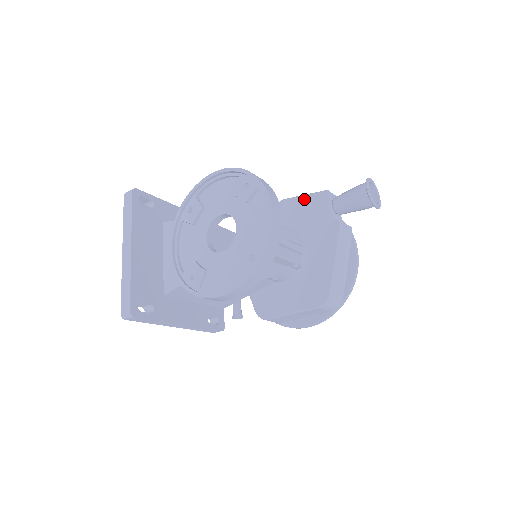
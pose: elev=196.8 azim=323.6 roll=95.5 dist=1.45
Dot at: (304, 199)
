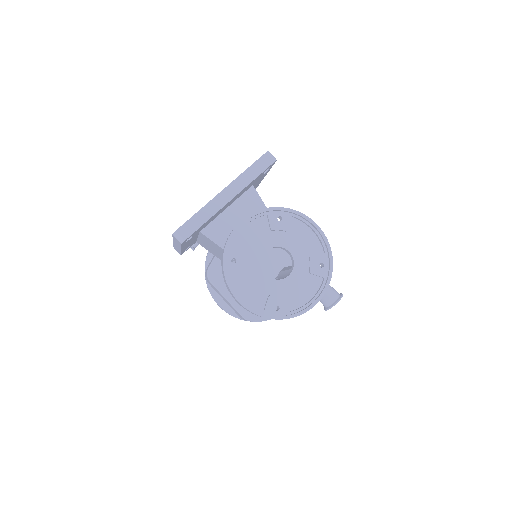
Dot at: occluded
